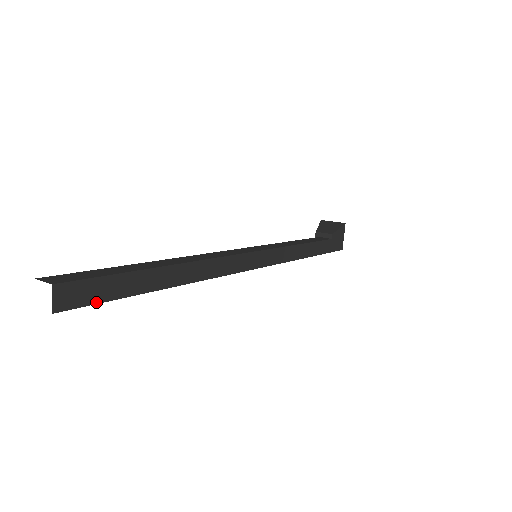
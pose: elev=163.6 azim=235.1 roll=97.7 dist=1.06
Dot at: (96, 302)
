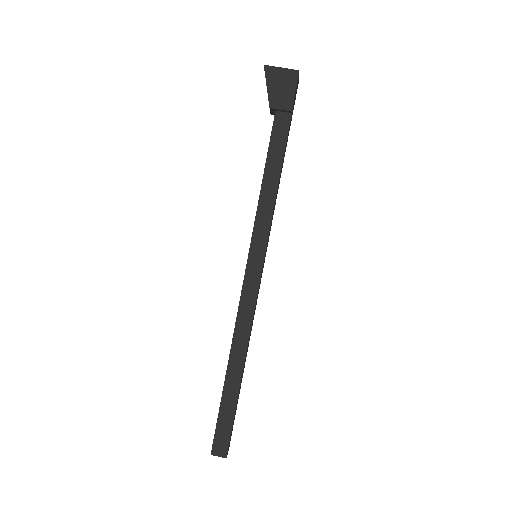
Dot at: occluded
